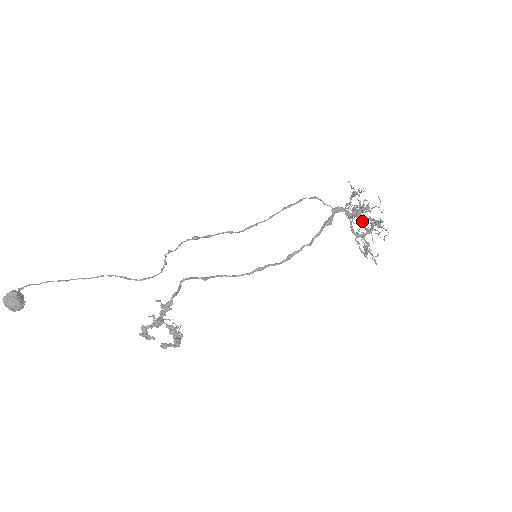
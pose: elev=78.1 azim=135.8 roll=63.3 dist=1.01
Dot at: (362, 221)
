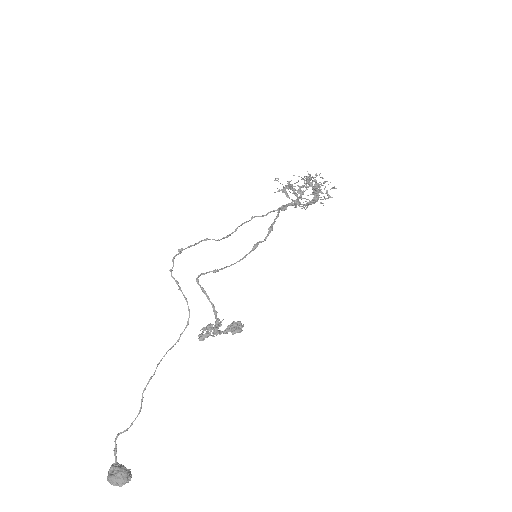
Dot at: occluded
